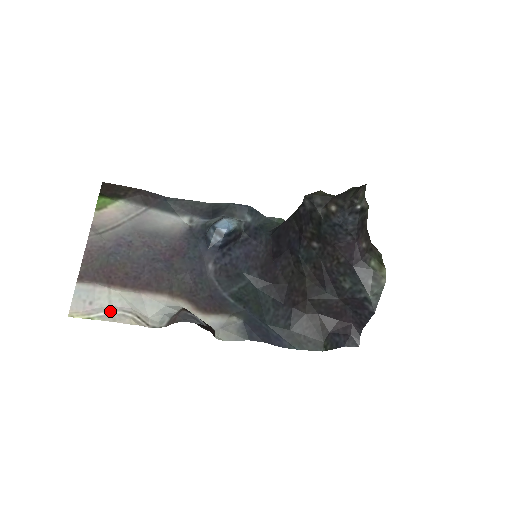
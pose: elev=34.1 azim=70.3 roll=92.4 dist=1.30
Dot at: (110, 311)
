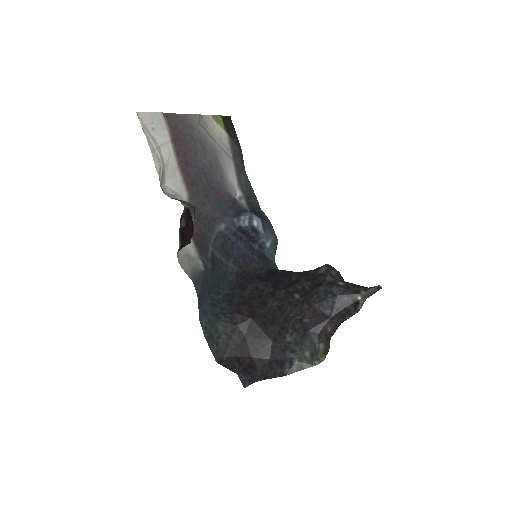
Dot at: (156, 147)
